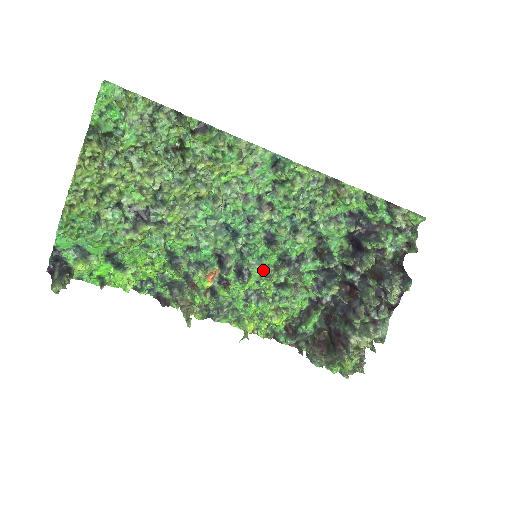
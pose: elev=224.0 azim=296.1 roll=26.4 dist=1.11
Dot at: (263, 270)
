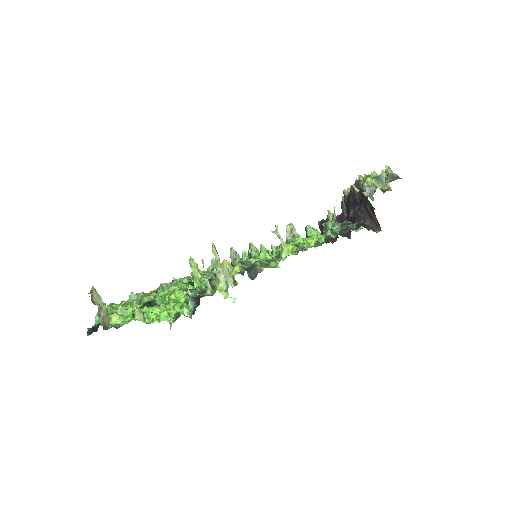
Dot at: occluded
